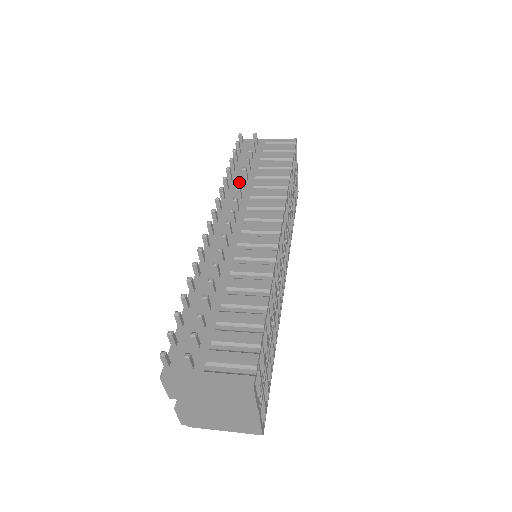
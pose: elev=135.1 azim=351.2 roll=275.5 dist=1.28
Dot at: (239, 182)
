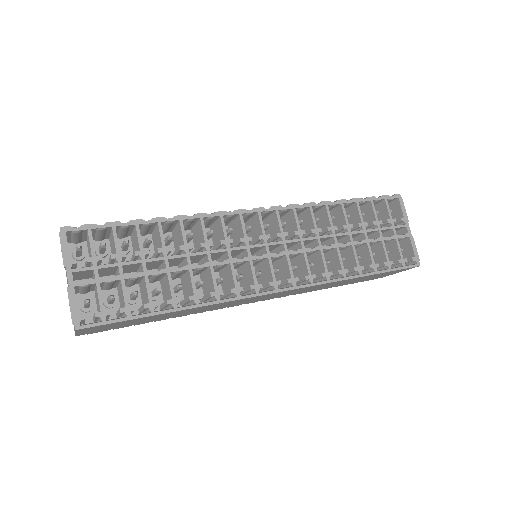
Dot at: occluded
